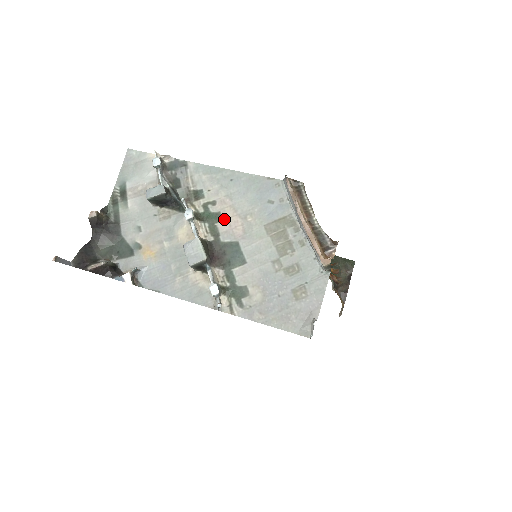
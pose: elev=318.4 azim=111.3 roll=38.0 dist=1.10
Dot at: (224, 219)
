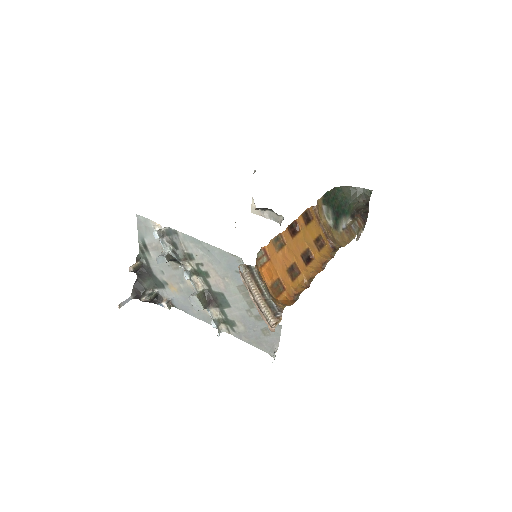
Dot at: (211, 277)
